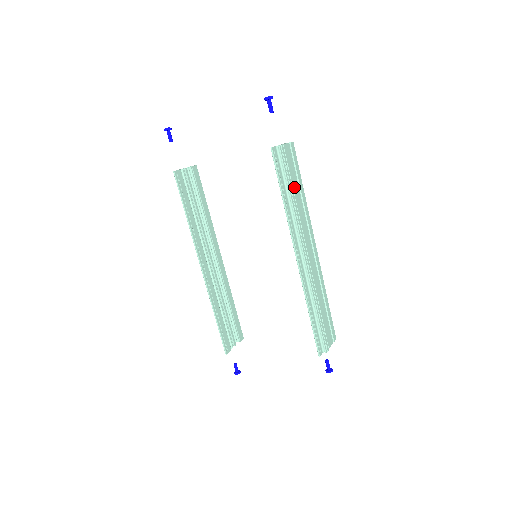
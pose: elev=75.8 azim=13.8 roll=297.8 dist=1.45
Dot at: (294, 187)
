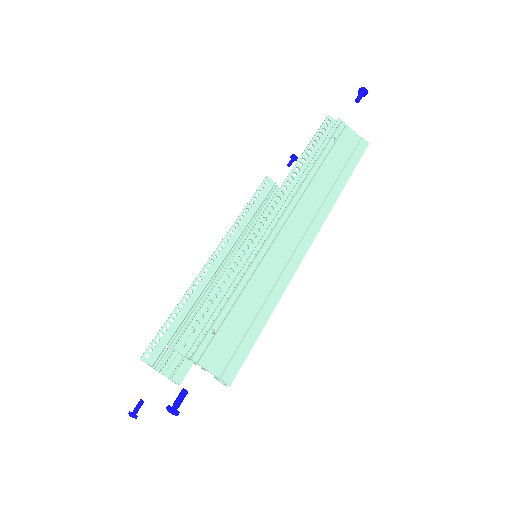
Dot at: (329, 164)
